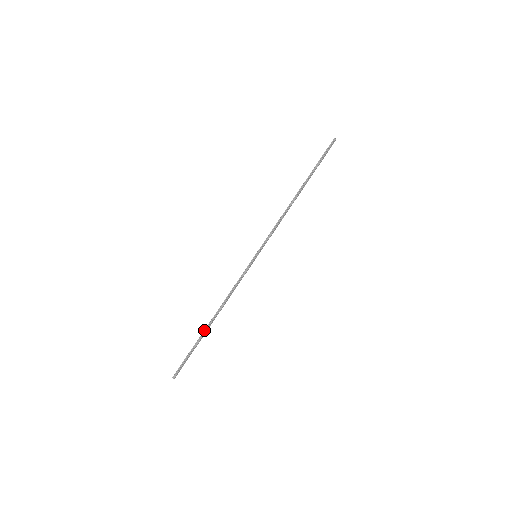
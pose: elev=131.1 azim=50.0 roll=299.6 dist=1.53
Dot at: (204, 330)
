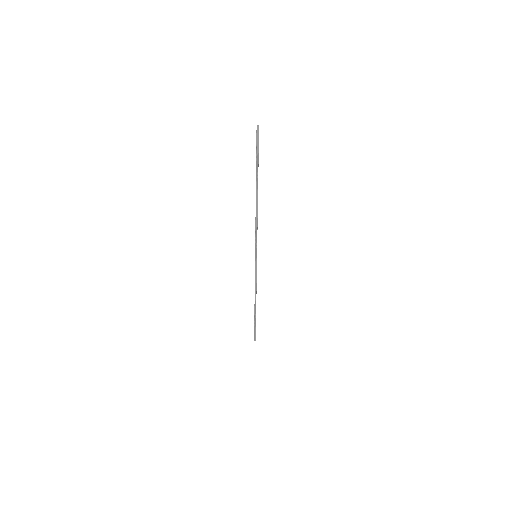
Dot at: (254, 313)
